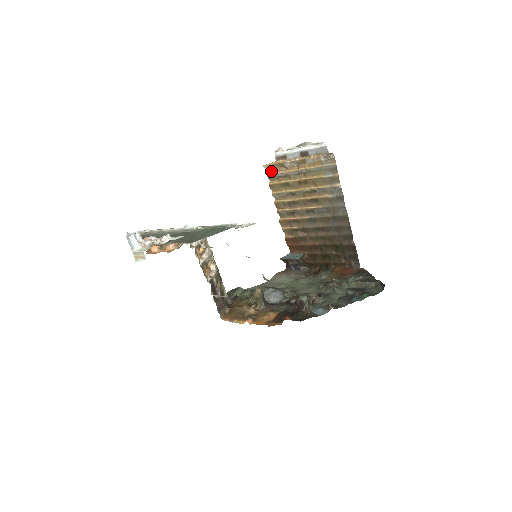
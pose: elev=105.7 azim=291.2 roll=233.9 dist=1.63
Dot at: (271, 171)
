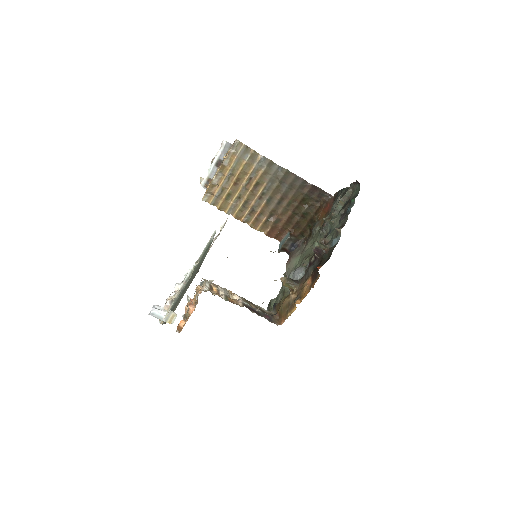
Dot at: (210, 198)
